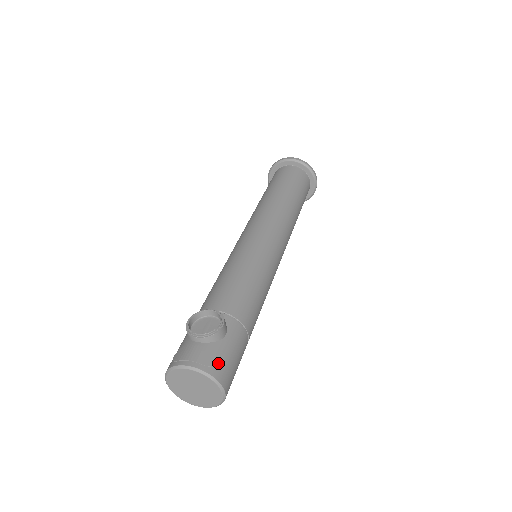
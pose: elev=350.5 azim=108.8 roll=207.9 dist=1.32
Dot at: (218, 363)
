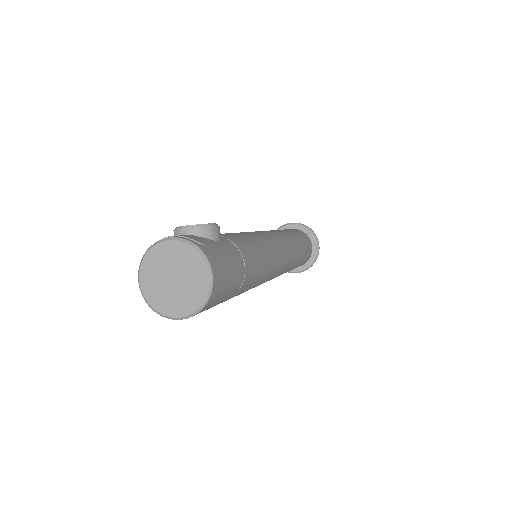
Dot at: (208, 247)
